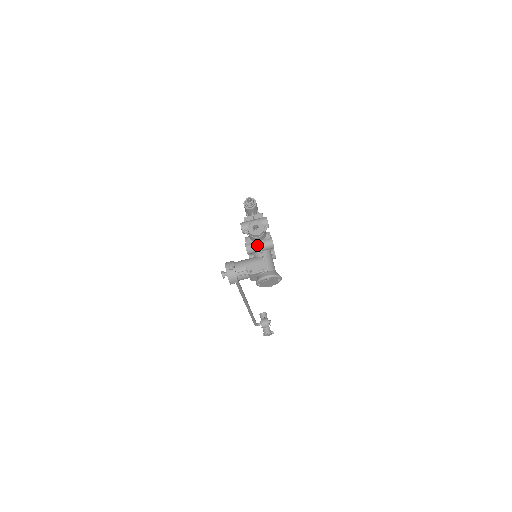
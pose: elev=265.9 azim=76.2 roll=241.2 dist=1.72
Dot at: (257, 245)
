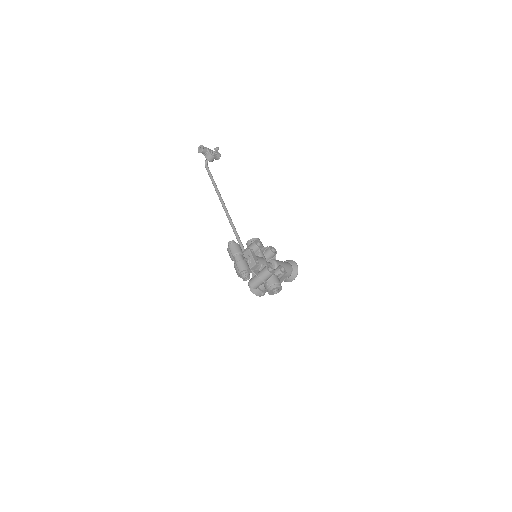
Dot at: occluded
